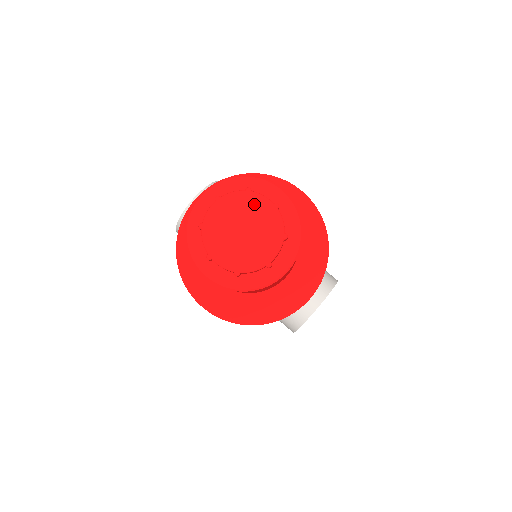
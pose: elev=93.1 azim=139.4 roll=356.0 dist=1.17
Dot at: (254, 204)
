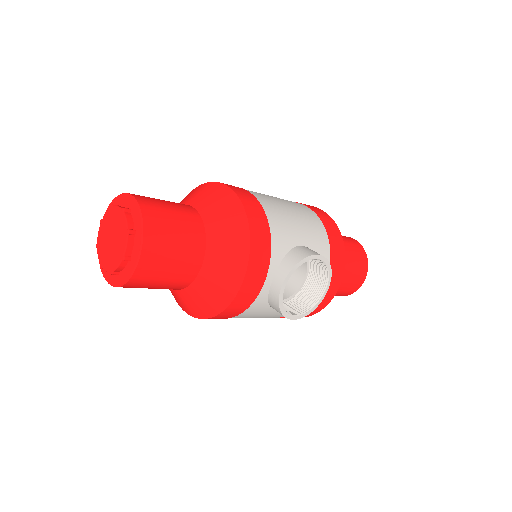
Dot at: (114, 215)
